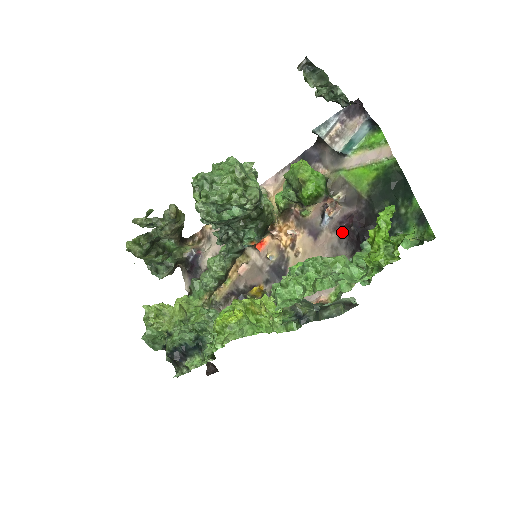
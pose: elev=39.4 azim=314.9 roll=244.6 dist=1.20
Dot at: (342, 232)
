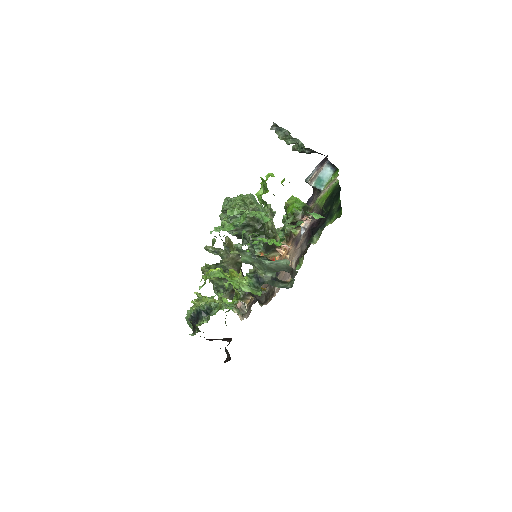
Dot at: occluded
